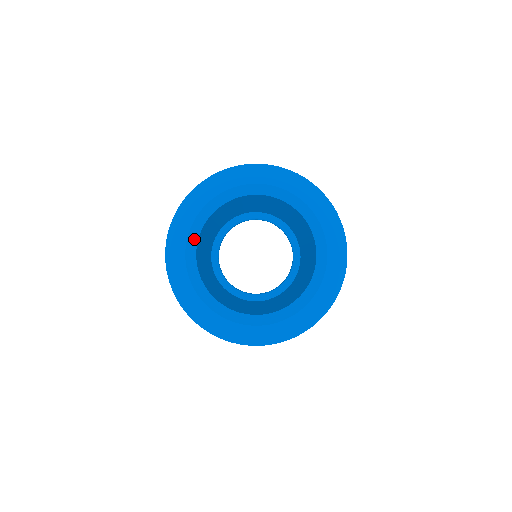
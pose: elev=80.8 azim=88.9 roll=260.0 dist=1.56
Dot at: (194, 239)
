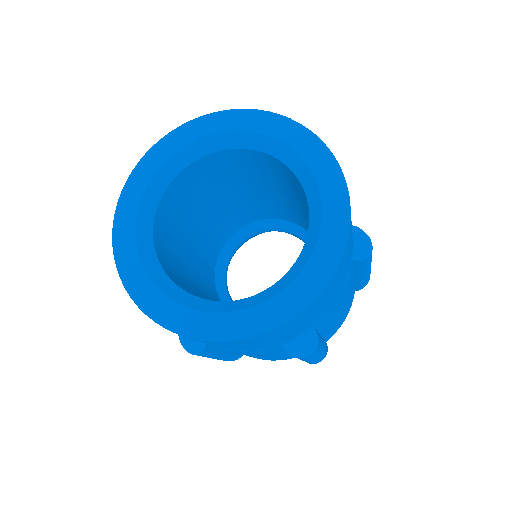
Dot at: (148, 246)
